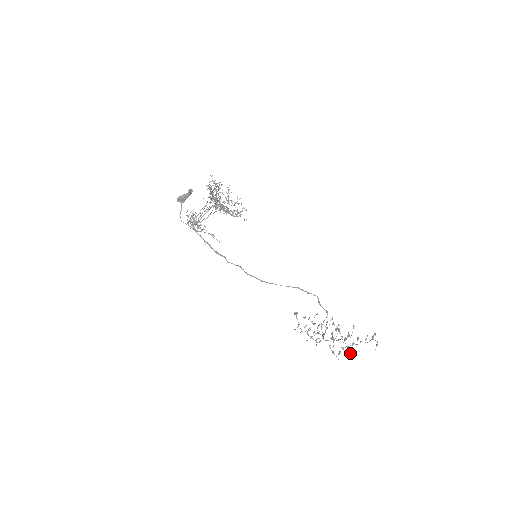
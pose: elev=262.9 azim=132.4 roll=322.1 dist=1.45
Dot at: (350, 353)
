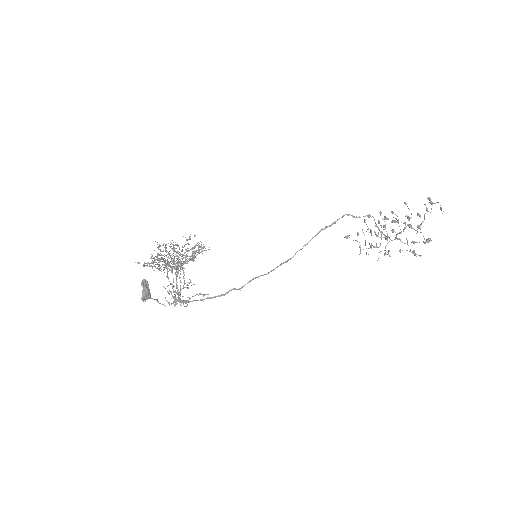
Dot at: occluded
